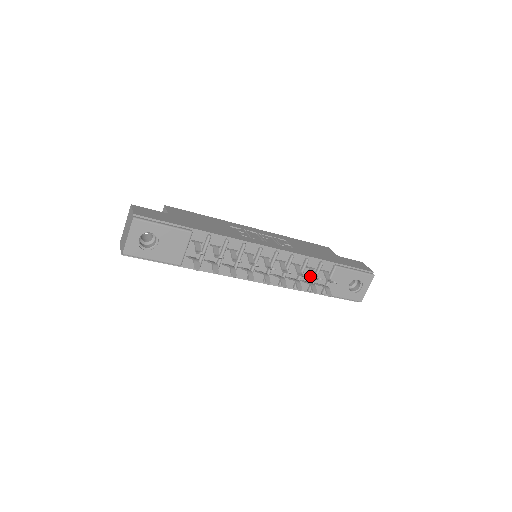
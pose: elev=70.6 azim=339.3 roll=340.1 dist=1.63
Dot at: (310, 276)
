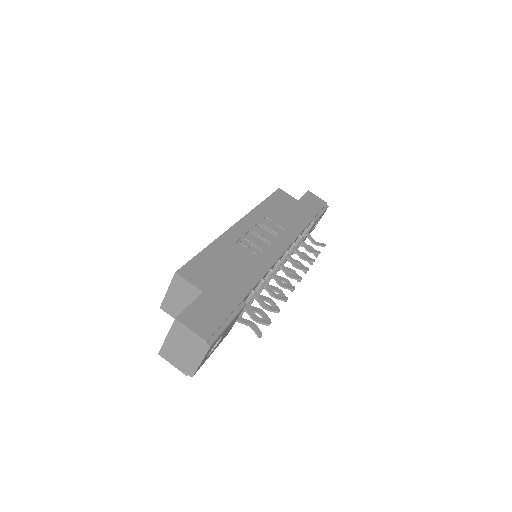
Dot at: occluded
